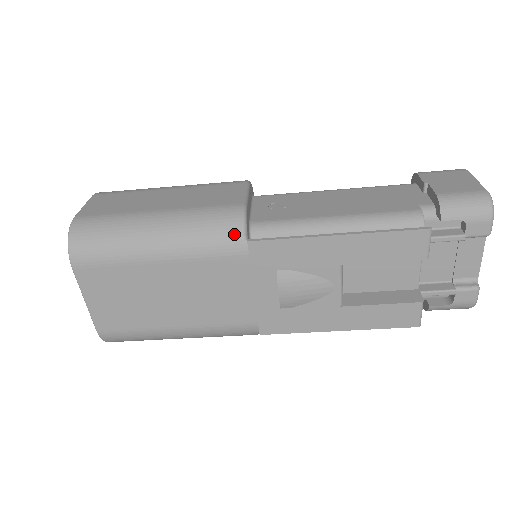
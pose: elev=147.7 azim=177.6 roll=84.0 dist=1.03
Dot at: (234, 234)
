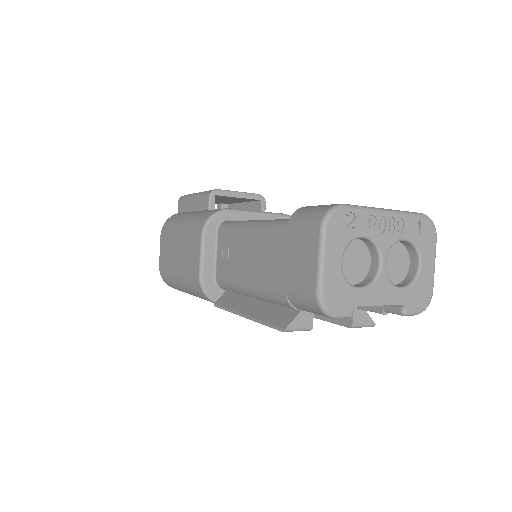
Dot at: (207, 299)
